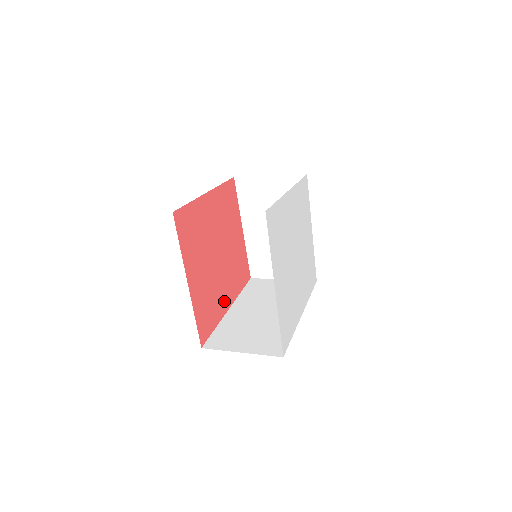
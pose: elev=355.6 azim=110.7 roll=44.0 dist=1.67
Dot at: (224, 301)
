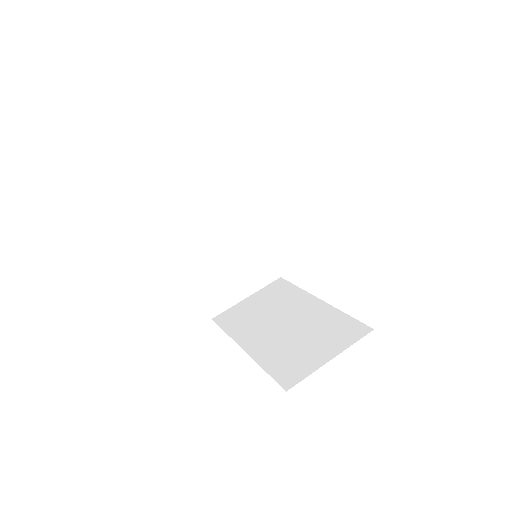
Dot at: occluded
